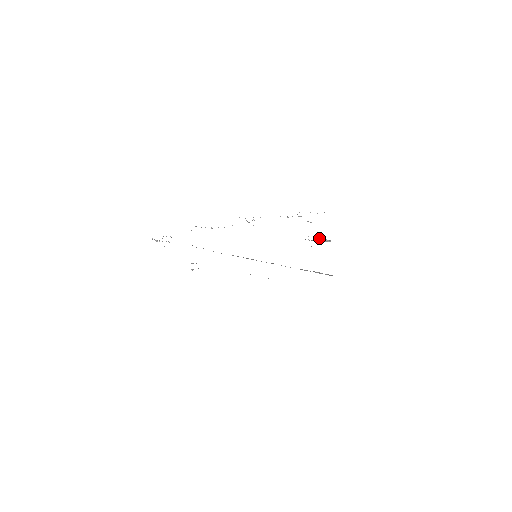
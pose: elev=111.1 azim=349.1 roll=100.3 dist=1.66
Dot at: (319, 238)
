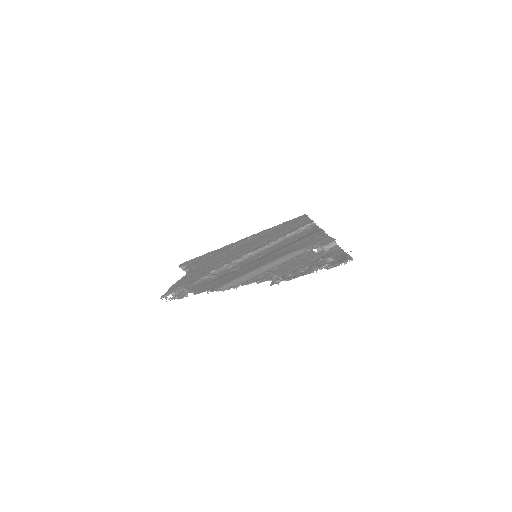
Dot at: (327, 247)
